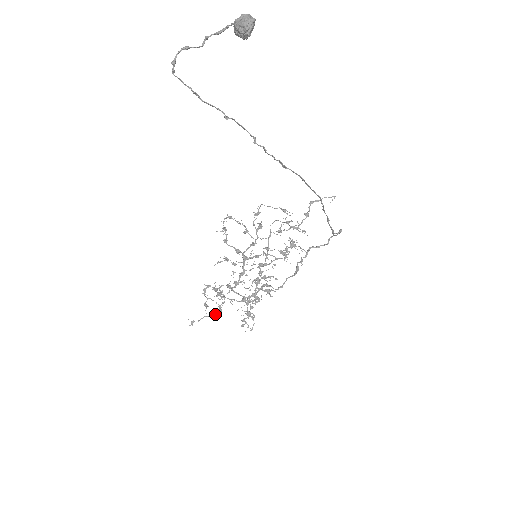
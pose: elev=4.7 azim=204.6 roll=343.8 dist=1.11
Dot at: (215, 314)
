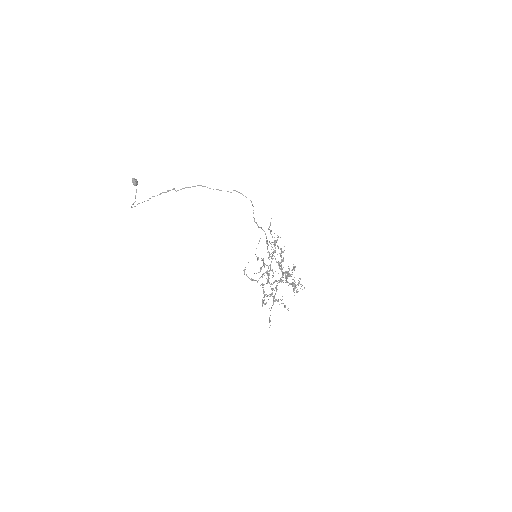
Dot at: (273, 301)
